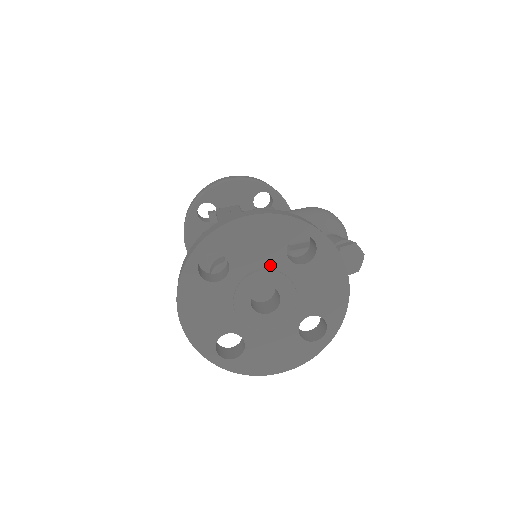
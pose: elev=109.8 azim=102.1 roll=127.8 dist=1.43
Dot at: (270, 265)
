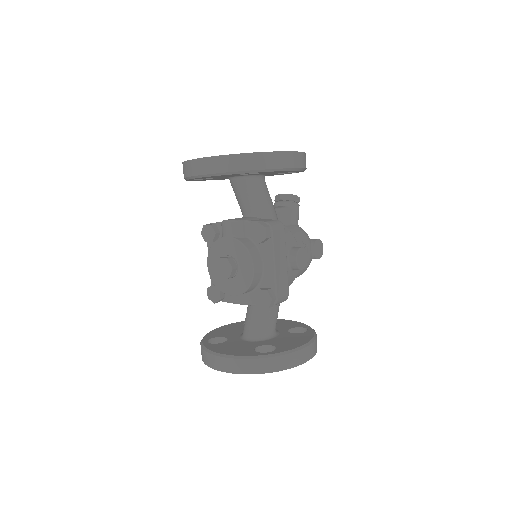
Dot at: occluded
